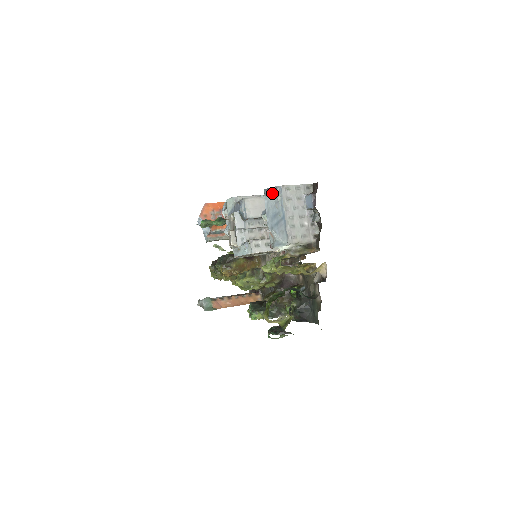
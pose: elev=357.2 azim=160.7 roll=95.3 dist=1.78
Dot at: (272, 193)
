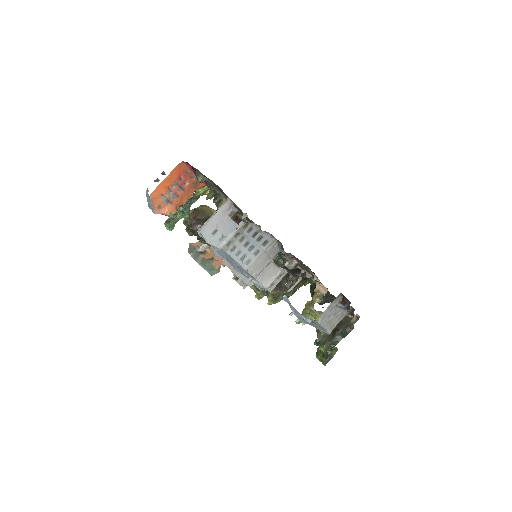
Dot at: occluded
